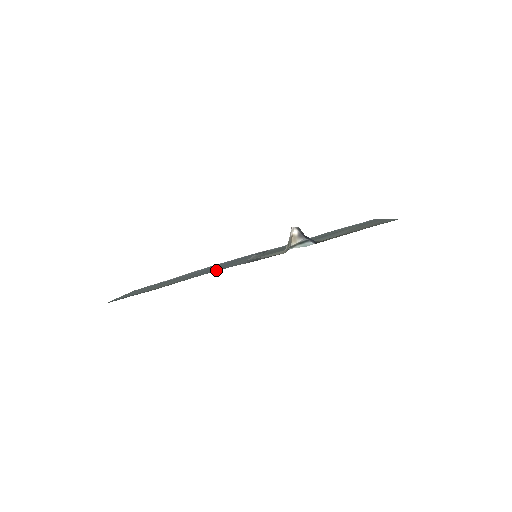
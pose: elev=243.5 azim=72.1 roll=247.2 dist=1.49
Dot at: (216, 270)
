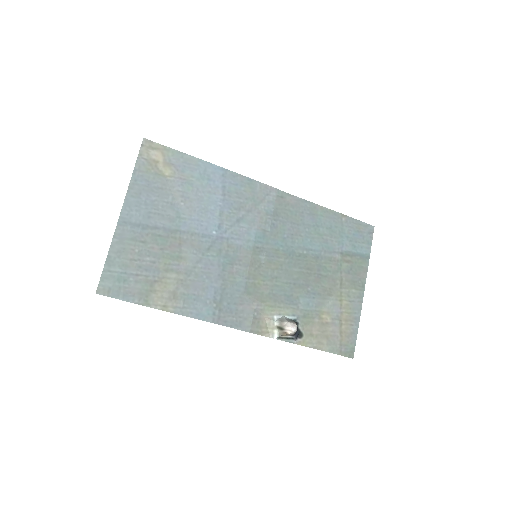
Dot at: (213, 315)
